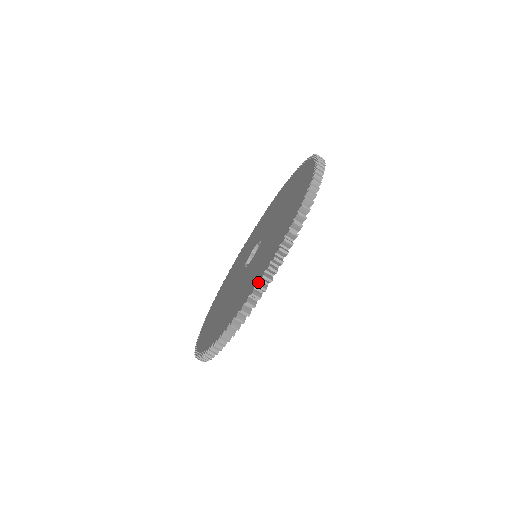
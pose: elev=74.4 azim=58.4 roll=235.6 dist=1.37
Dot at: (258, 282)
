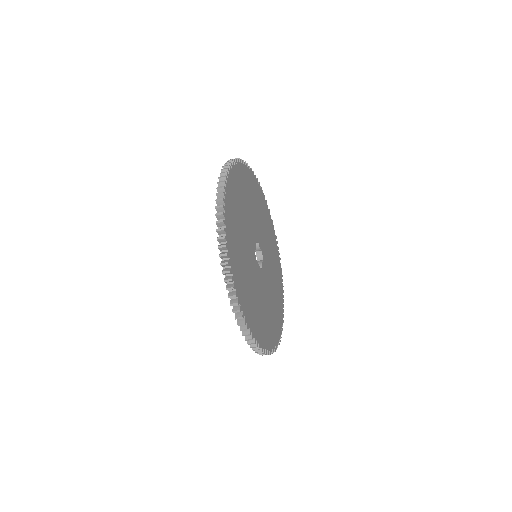
Dot at: occluded
